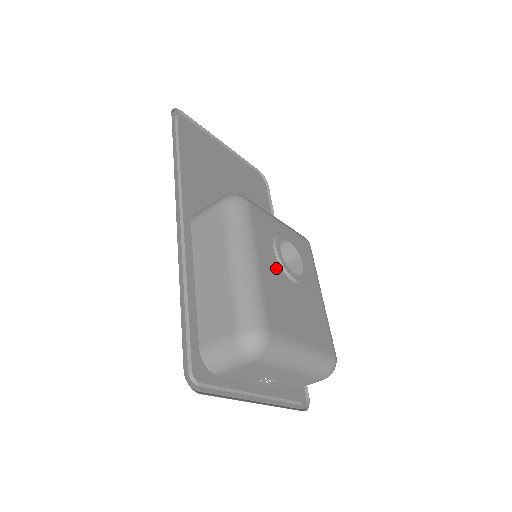
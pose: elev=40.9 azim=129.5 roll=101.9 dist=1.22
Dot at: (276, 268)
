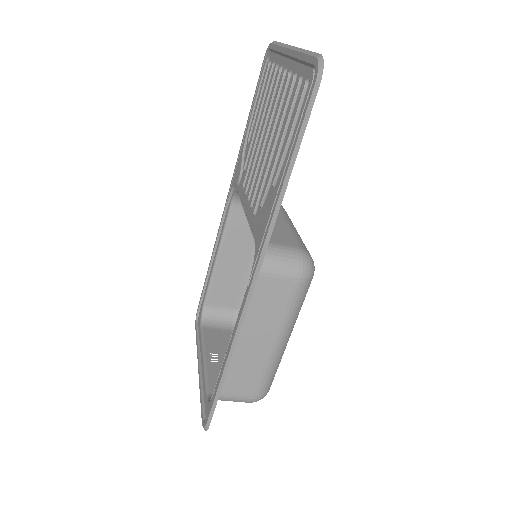
Dot at: occluded
